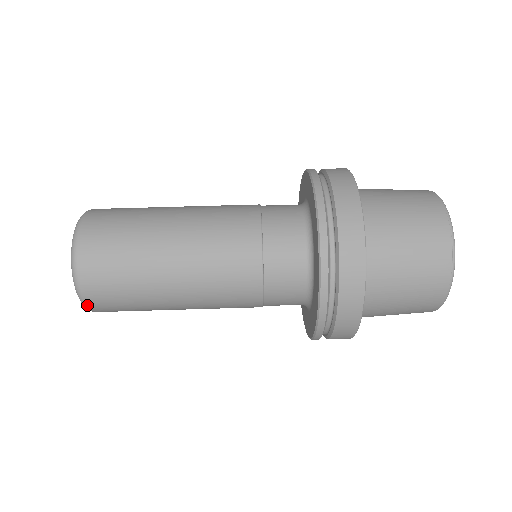
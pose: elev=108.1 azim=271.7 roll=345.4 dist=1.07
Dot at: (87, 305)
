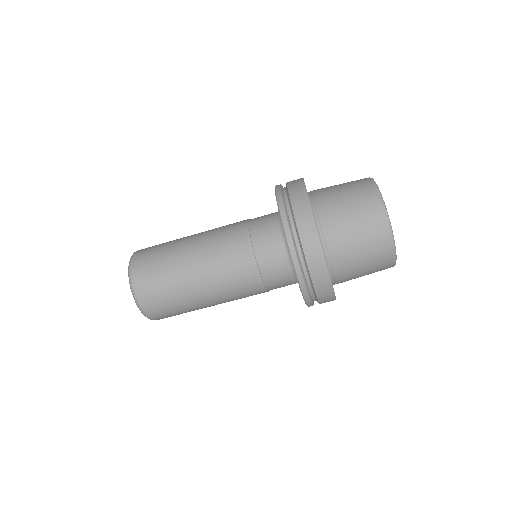
Dot at: occluded
